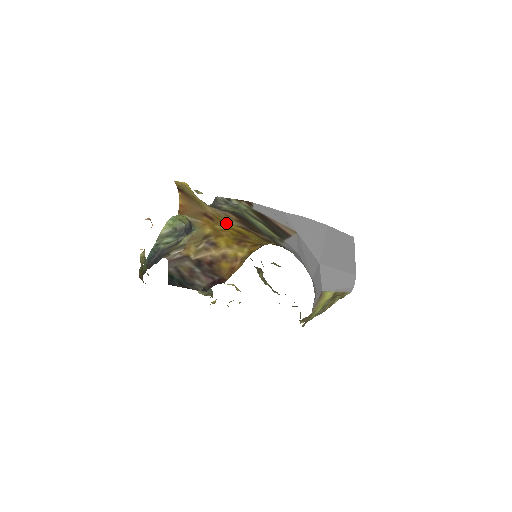
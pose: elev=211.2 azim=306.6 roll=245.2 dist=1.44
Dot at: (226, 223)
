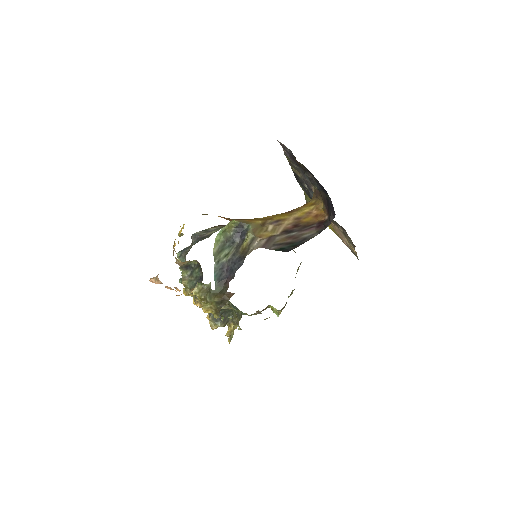
Dot at: occluded
